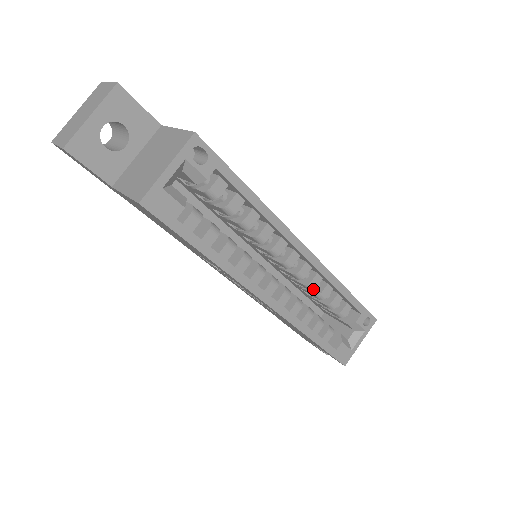
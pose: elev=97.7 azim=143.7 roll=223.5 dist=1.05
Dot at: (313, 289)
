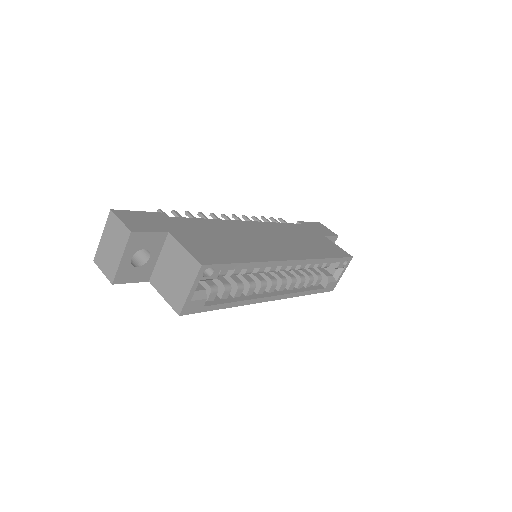
Dot at: occluded
